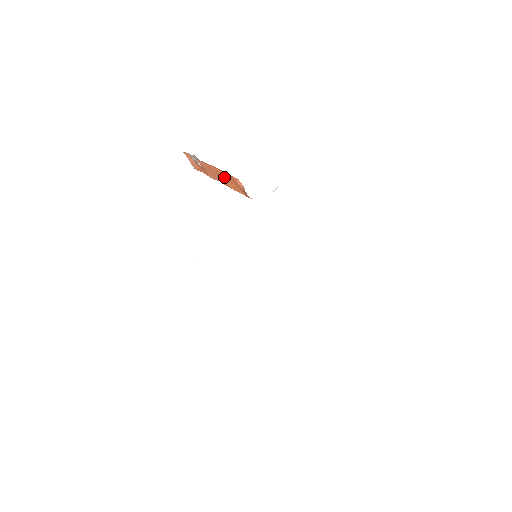
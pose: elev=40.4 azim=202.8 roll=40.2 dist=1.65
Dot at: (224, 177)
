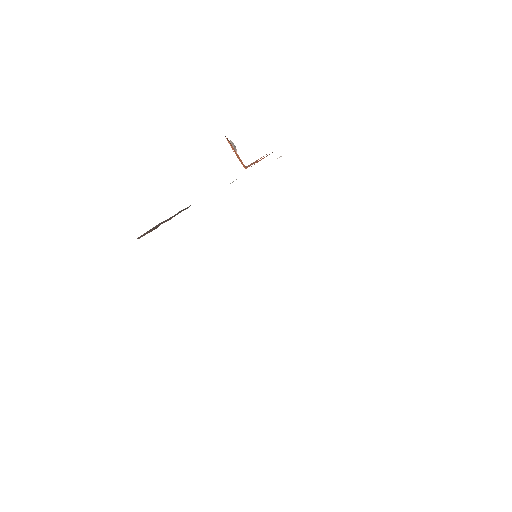
Dot at: occluded
